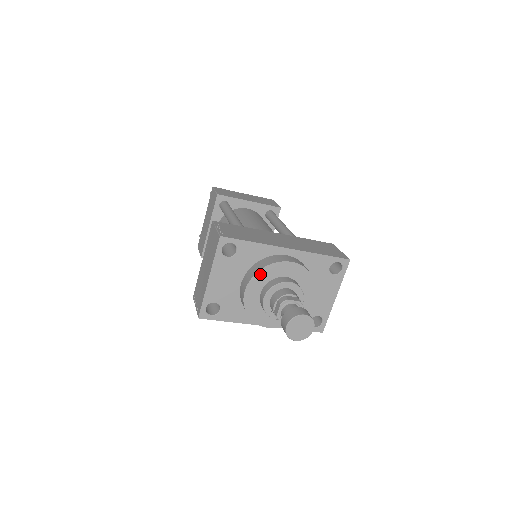
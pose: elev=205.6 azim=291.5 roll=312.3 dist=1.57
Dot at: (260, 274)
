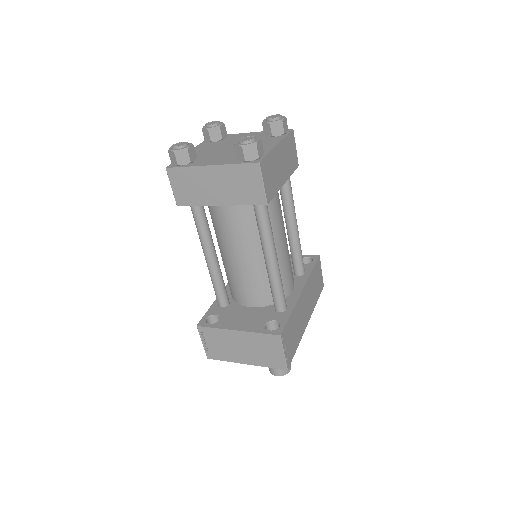
Dot at: occluded
